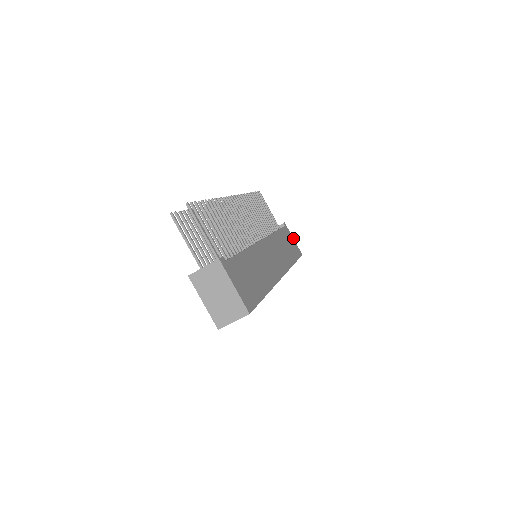
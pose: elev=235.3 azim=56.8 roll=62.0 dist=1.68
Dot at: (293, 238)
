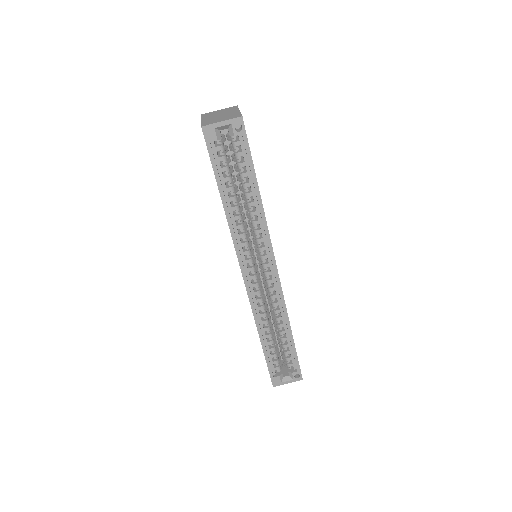
Dot at: occluded
